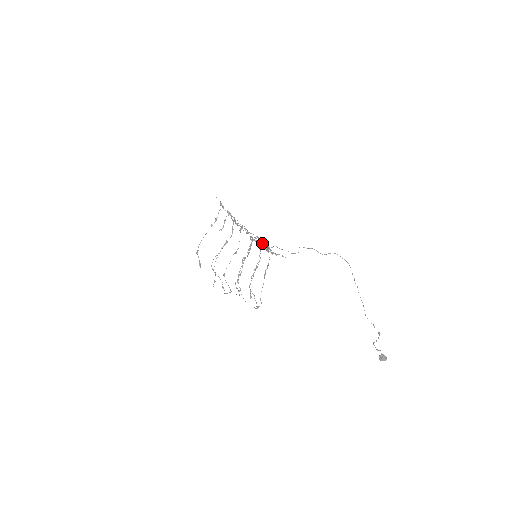
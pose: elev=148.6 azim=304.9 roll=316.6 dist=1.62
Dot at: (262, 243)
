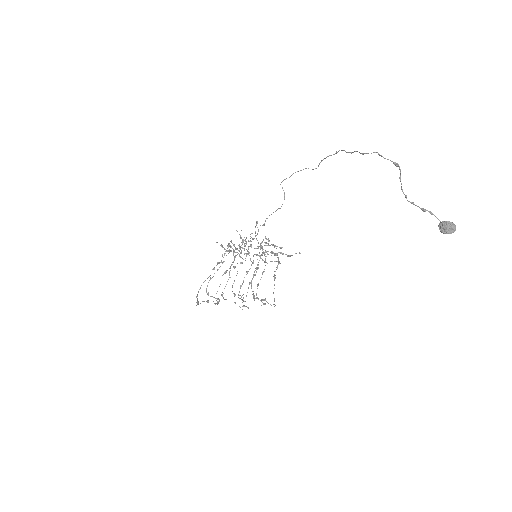
Dot at: (268, 251)
